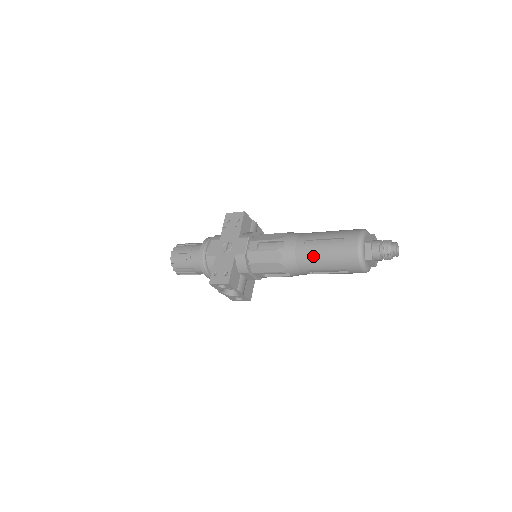
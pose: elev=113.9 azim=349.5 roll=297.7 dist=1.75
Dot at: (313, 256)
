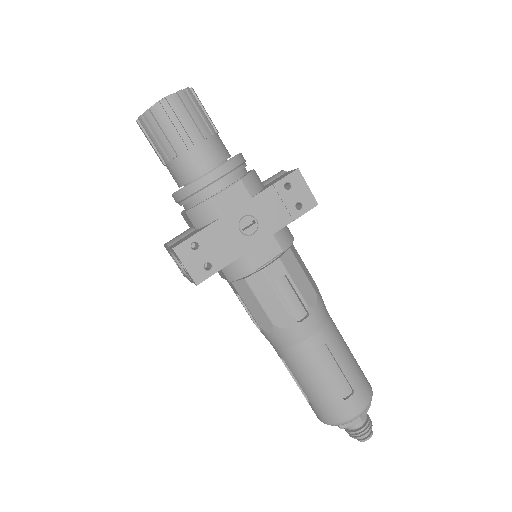
Dot at: (310, 369)
